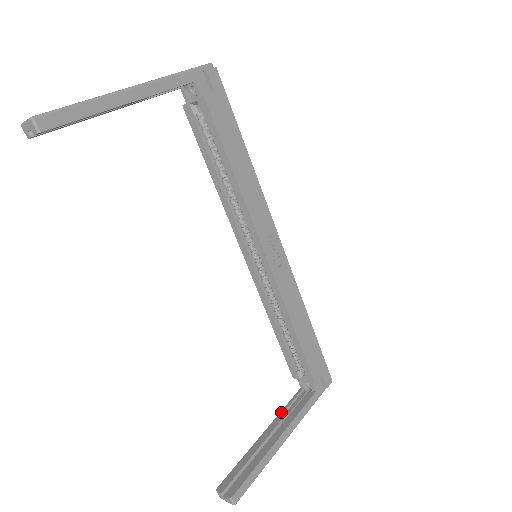
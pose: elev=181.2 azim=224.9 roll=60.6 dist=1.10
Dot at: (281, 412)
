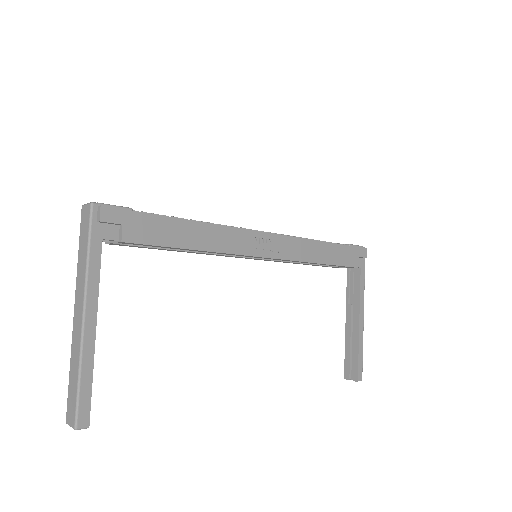
Dot at: (347, 298)
